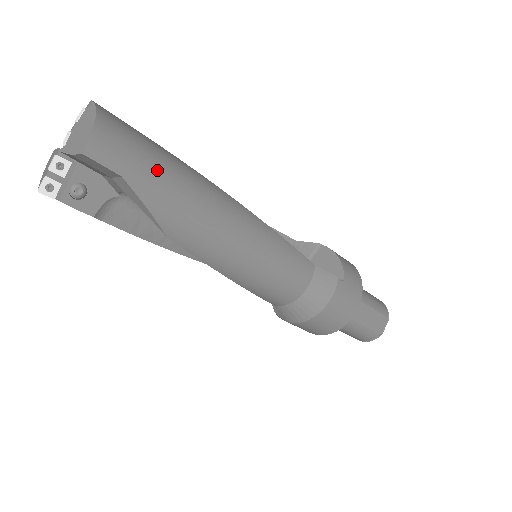
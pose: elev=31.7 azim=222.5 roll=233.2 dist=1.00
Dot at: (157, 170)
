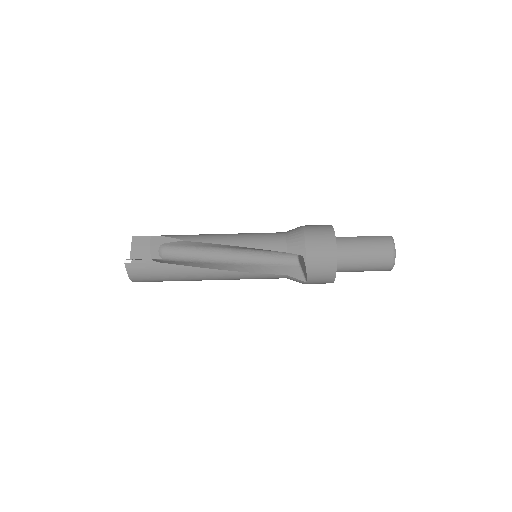
Dot at: occluded
